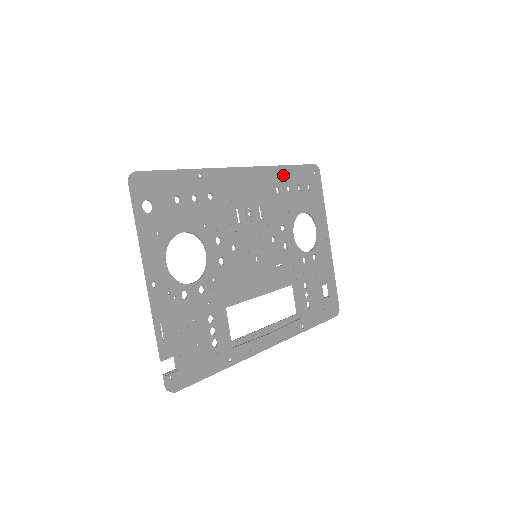
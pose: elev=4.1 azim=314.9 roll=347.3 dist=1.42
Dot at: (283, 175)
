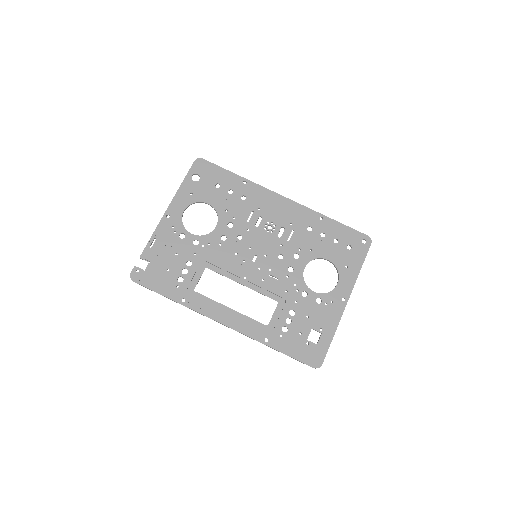
Dot at: (323, 223)
